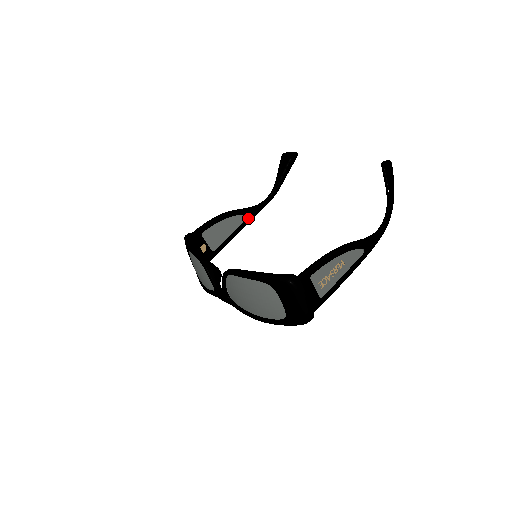
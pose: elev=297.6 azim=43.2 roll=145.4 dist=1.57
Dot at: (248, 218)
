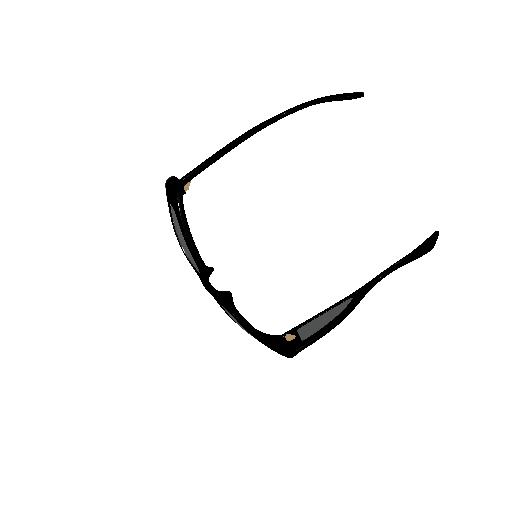
Dot at: occluded
